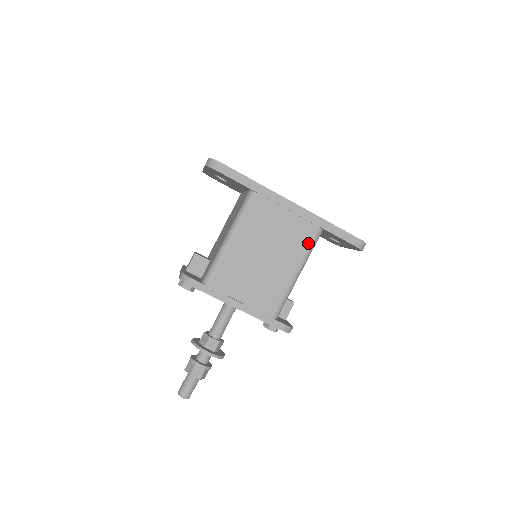
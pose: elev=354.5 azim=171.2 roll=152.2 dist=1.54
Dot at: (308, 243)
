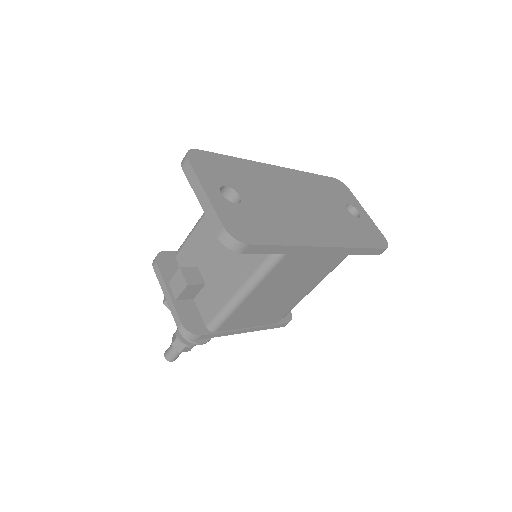
Dot at: (331, 269)
